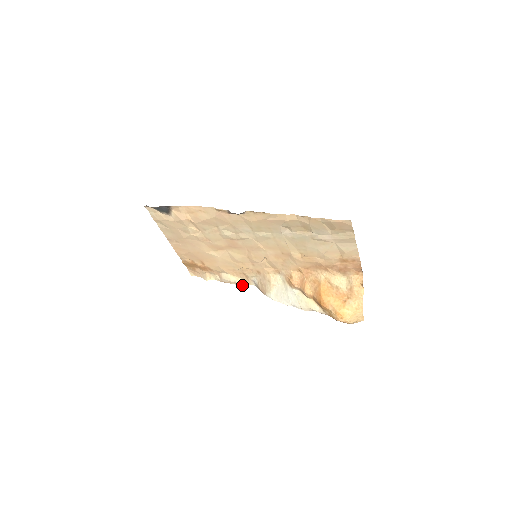
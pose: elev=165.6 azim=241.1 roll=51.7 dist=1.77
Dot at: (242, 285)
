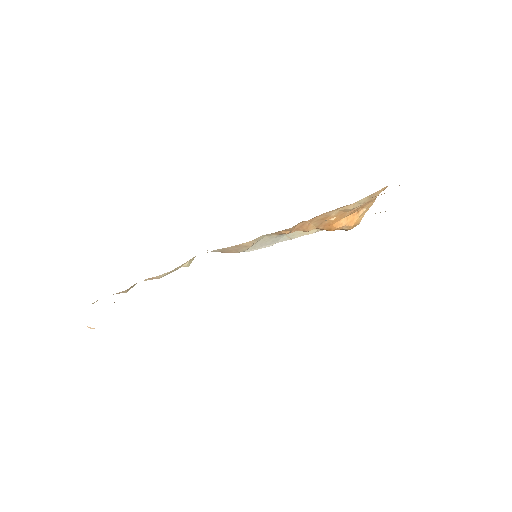
Dot at: (190, 263)
